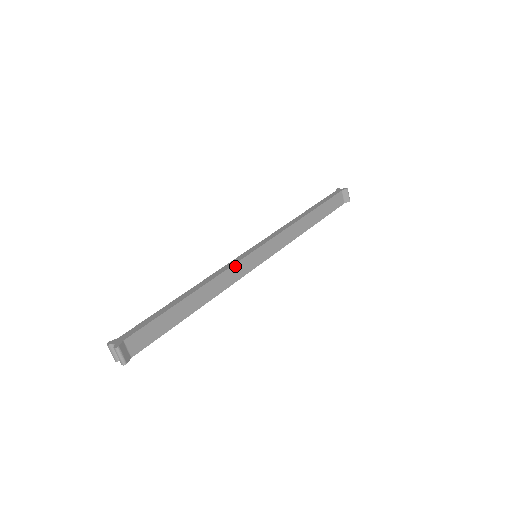
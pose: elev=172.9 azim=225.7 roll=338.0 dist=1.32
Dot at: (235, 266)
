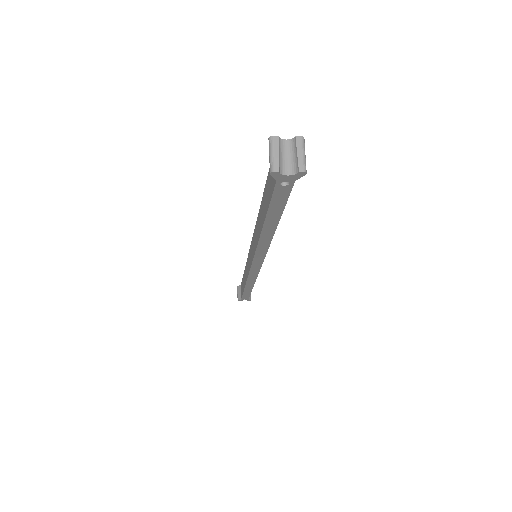
Dot at: occluded
